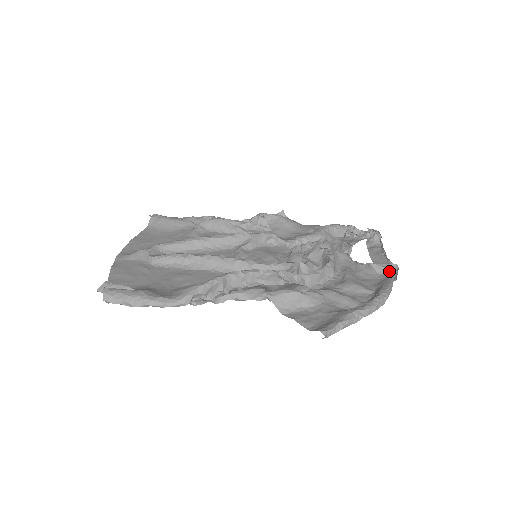
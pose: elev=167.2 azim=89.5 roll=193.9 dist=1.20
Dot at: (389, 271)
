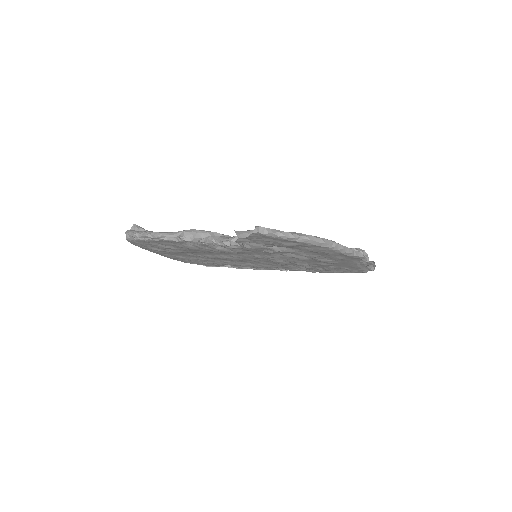
Dot at: occluded
